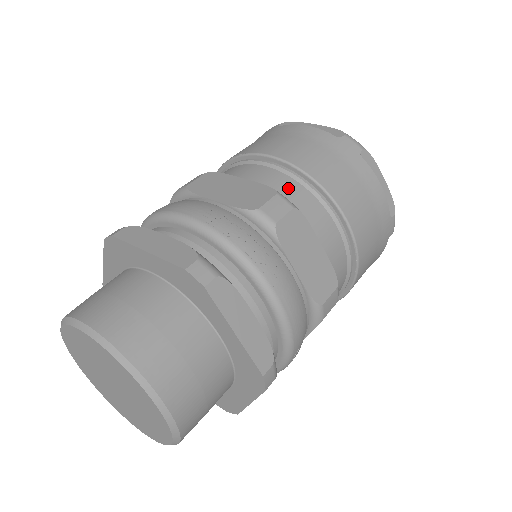
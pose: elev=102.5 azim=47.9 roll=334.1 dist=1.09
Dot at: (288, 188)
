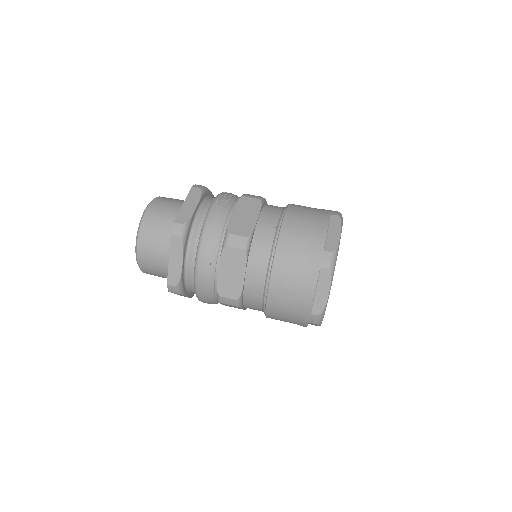
Dot at: (275, 206)
